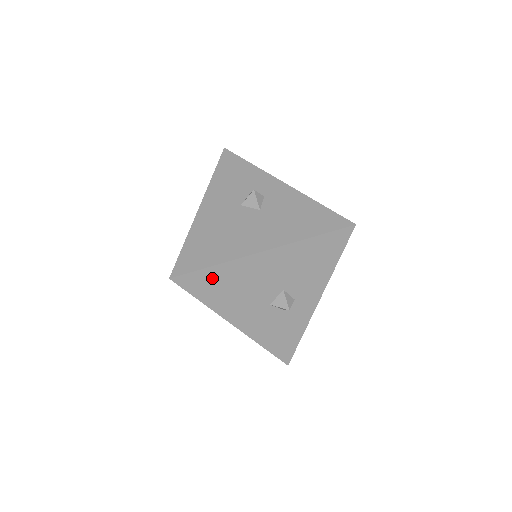
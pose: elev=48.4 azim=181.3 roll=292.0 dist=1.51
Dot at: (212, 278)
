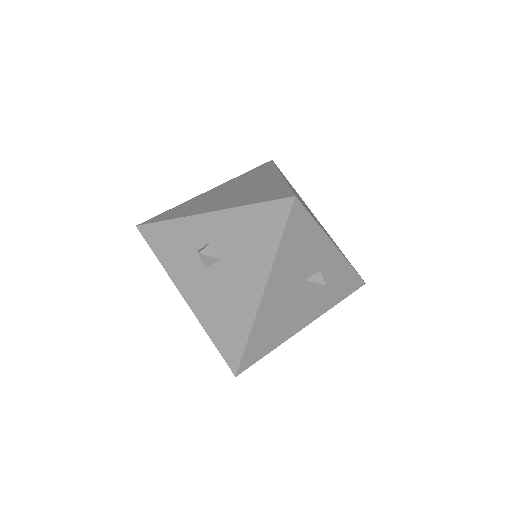
Dot at: (257, 342)
